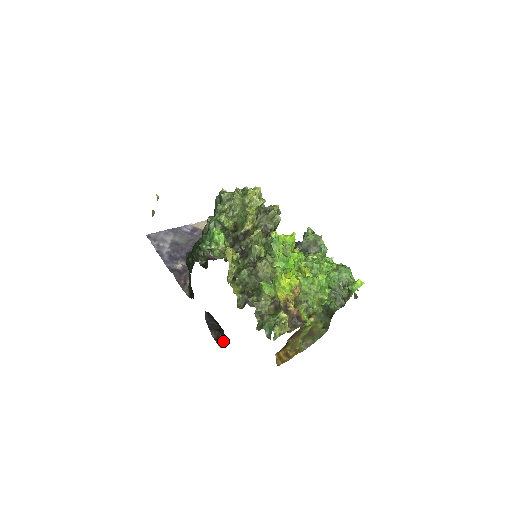
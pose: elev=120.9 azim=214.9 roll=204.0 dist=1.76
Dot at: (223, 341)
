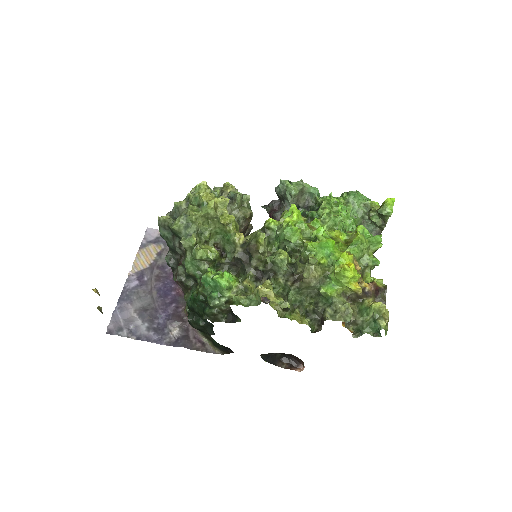
Dot at: (297, 363)
